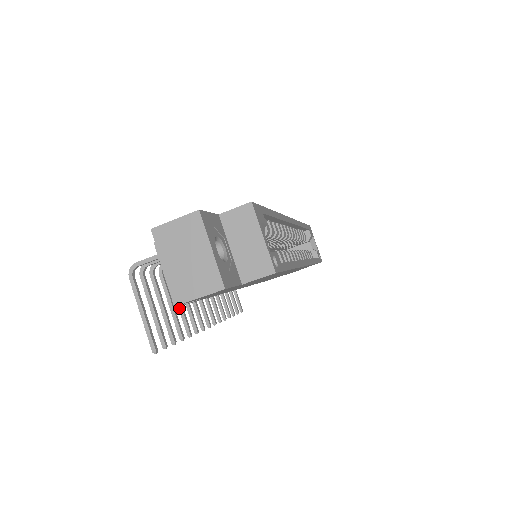
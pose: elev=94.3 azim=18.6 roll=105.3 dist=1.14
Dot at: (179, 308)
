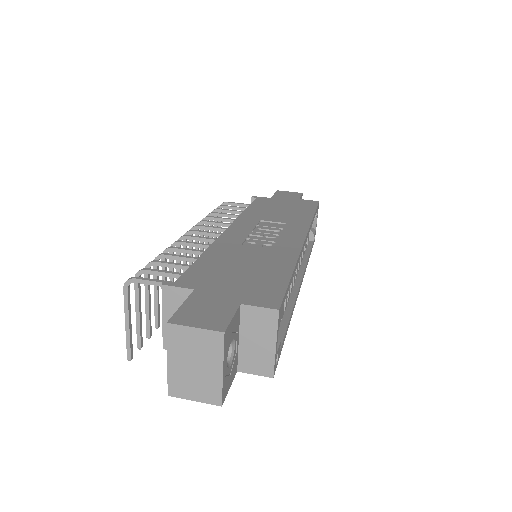
Dot at: occluded
